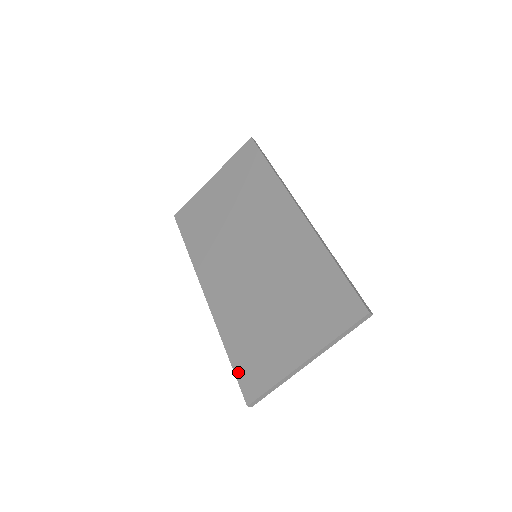
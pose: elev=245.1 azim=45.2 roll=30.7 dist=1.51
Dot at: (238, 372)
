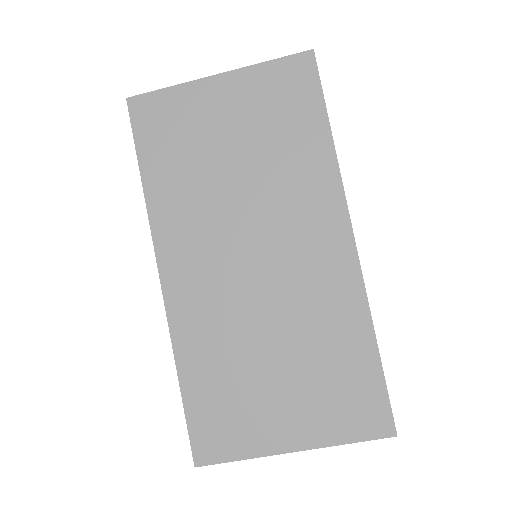
Dot at: (192, 419)
